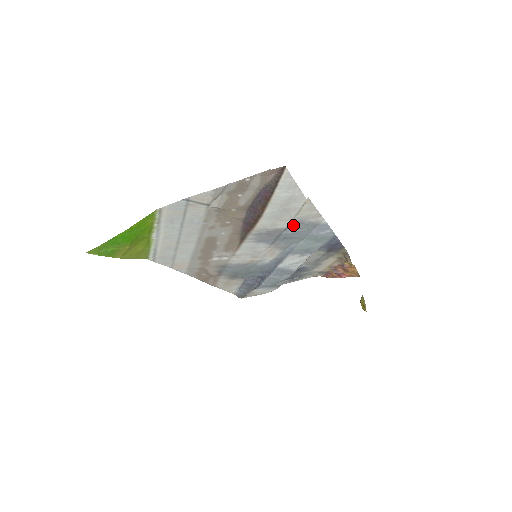
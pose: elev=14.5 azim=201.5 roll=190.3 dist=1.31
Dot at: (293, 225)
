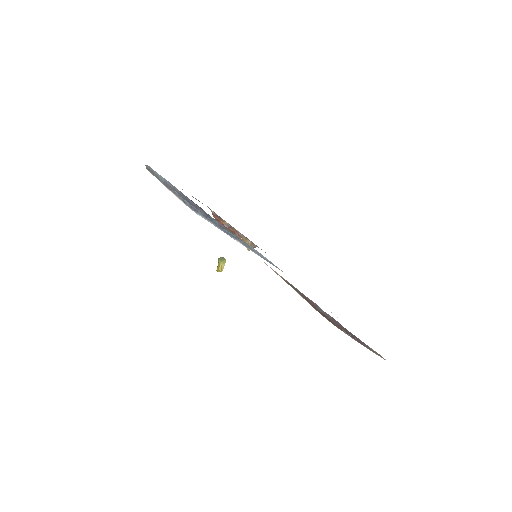
Dot at: occluded
